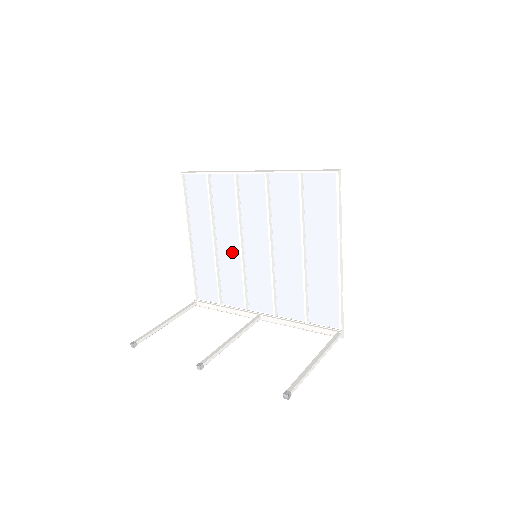
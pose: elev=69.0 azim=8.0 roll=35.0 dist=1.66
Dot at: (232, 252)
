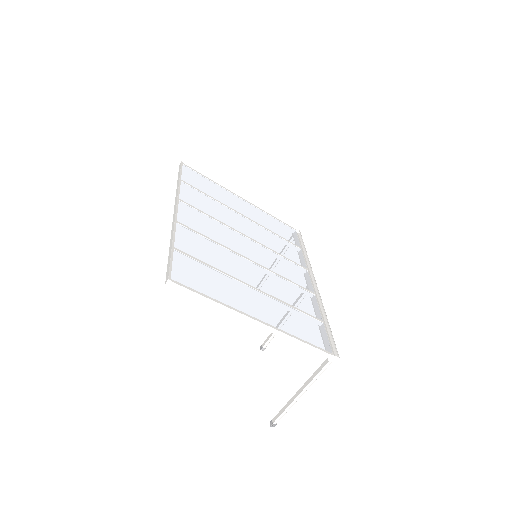
Dot at: (254, 234)
